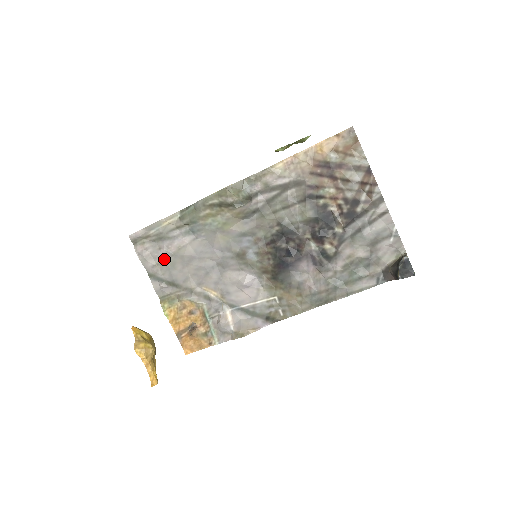
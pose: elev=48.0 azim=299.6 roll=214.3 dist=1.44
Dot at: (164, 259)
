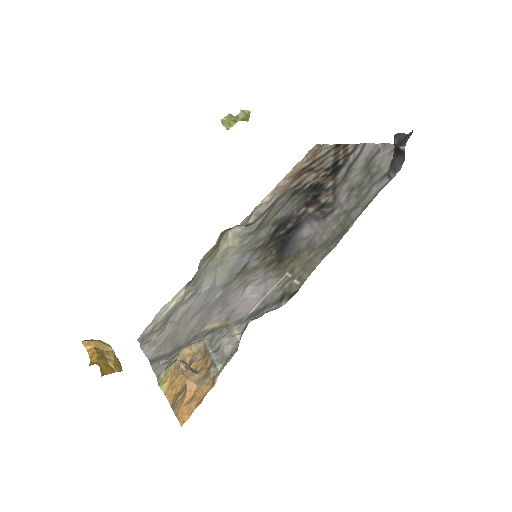
Dot at: (168, 334)
